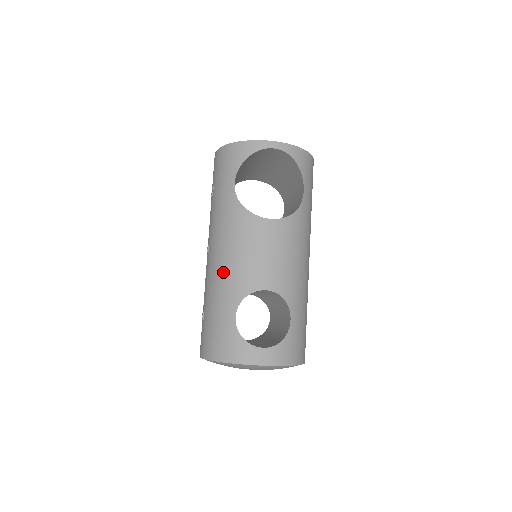
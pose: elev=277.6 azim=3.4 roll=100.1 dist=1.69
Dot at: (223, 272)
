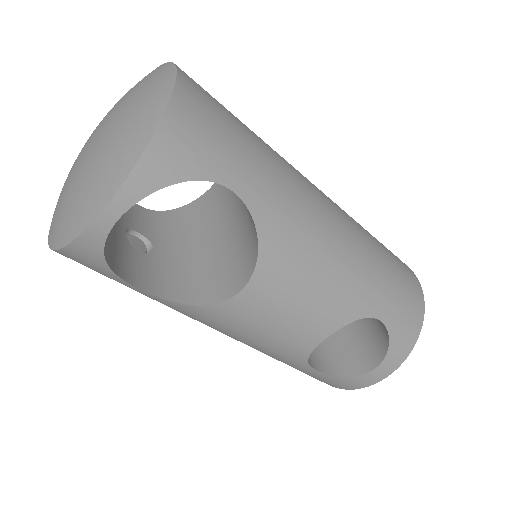
Dot at: occluded
